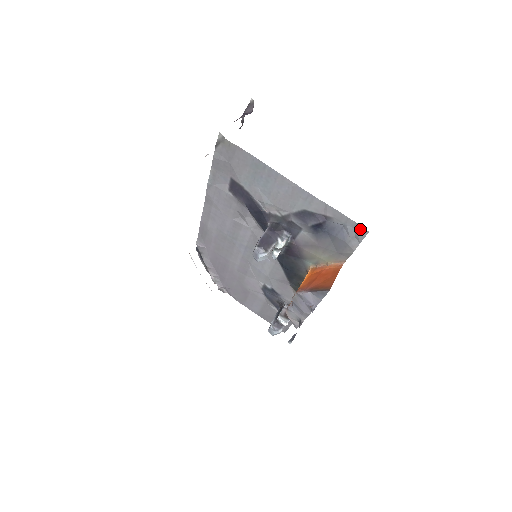
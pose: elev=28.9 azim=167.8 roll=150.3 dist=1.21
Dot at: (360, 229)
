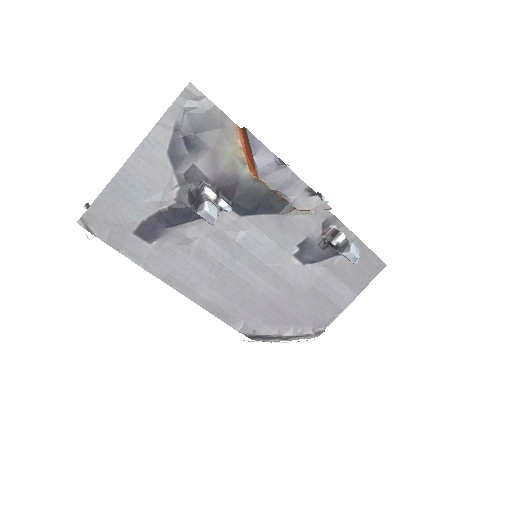
Dot at: (187, 92)
